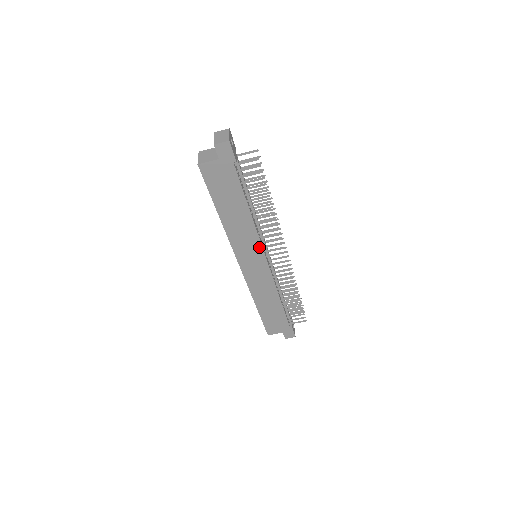
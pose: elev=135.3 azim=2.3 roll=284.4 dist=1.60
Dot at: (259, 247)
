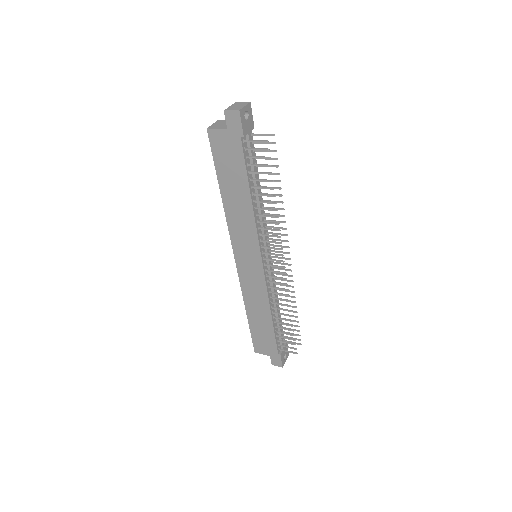
Dot at: (256, 245)
